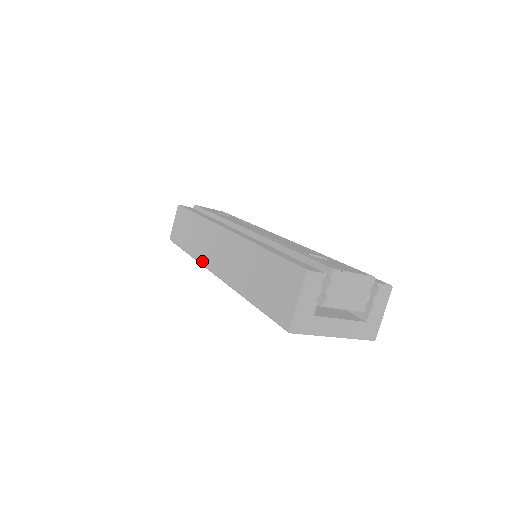
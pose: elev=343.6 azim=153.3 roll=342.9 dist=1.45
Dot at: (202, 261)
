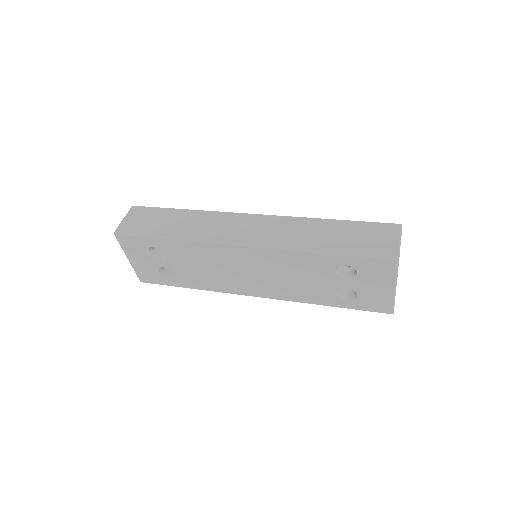
Dot at: (215, 239)
